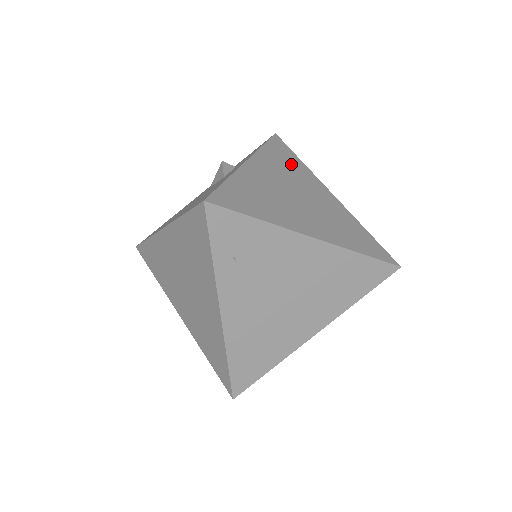
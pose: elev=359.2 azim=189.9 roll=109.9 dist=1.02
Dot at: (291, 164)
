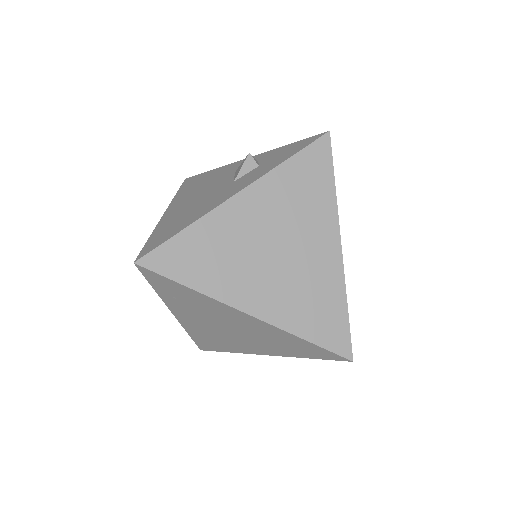
Dot at: (309, 193)
